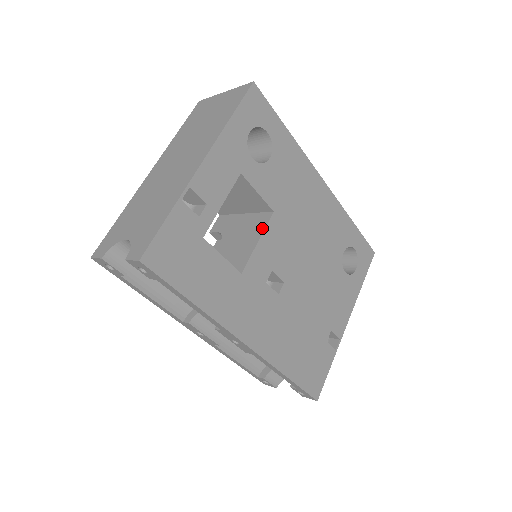
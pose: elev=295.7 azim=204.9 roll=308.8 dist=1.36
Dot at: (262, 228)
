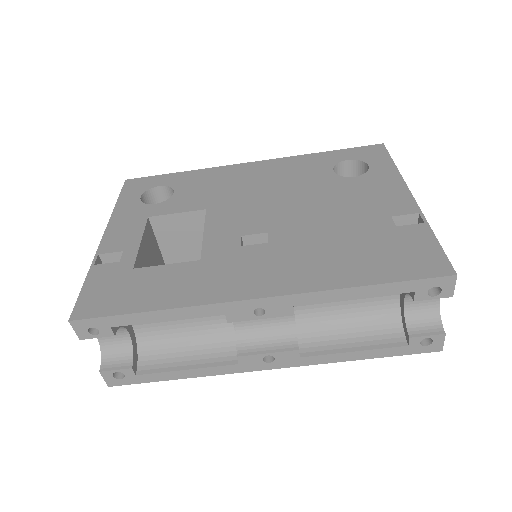
Dot at: occluded
